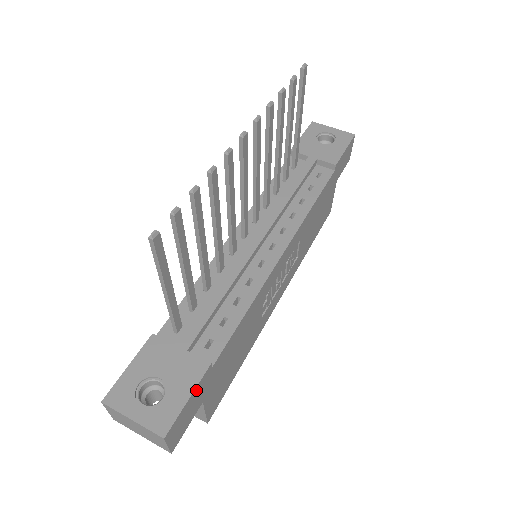
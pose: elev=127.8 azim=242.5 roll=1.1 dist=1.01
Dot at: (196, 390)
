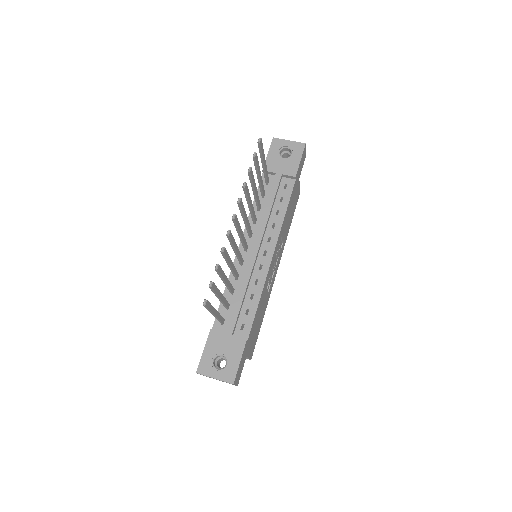
Dot at: (242, 355)
